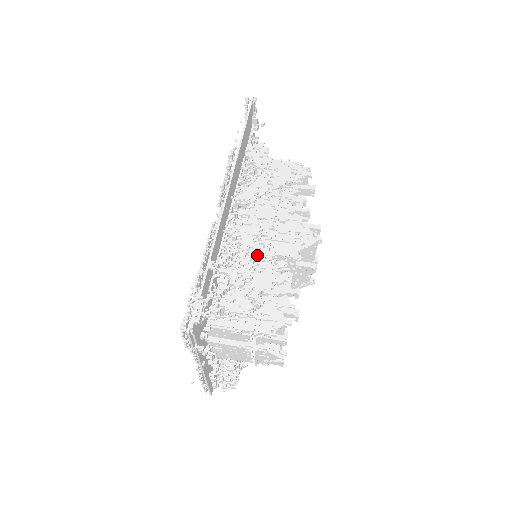
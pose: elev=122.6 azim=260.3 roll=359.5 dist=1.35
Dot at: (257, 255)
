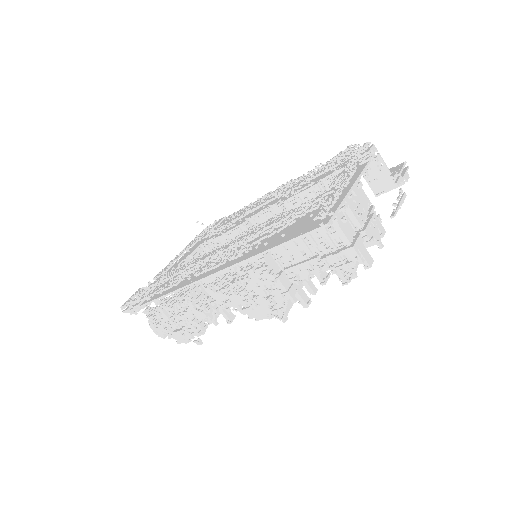
Dot at: (188, 326)
